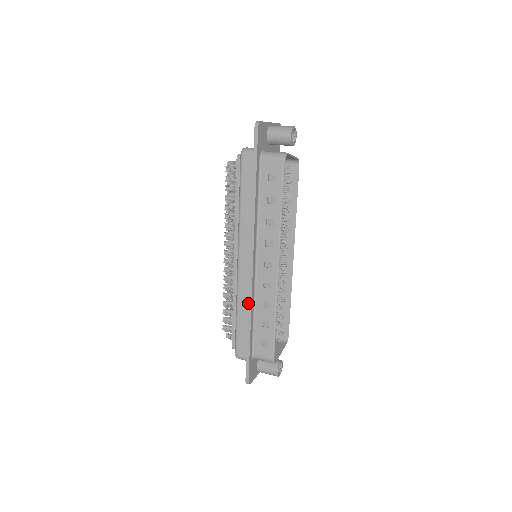
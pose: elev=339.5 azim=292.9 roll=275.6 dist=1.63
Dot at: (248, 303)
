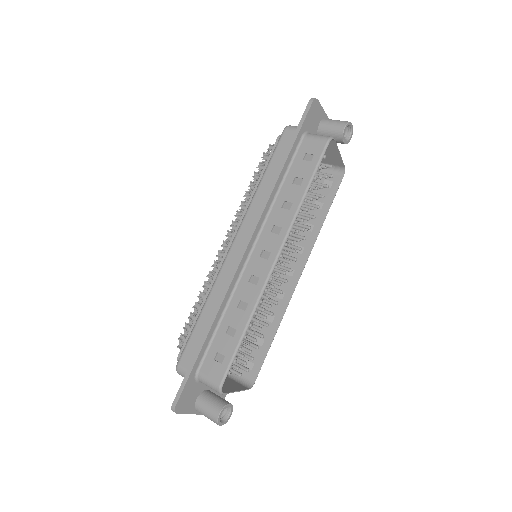
Dot at: (222, 294)
